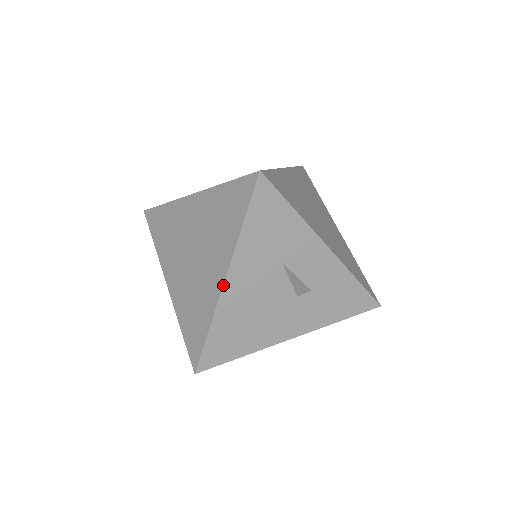
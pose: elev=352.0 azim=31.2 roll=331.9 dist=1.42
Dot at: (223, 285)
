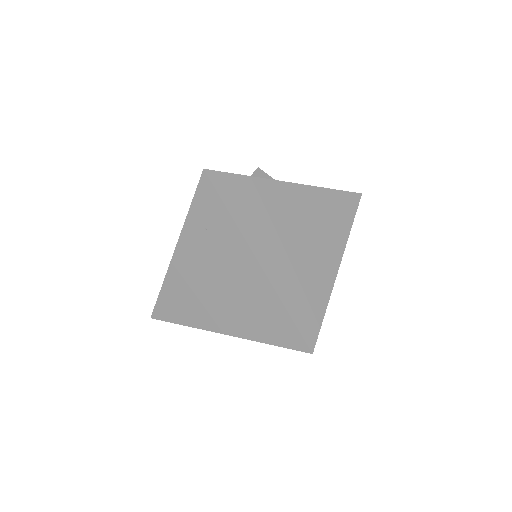
Dot at: occluded
